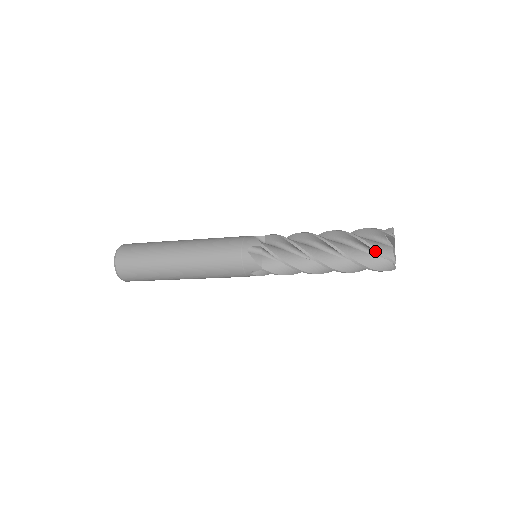
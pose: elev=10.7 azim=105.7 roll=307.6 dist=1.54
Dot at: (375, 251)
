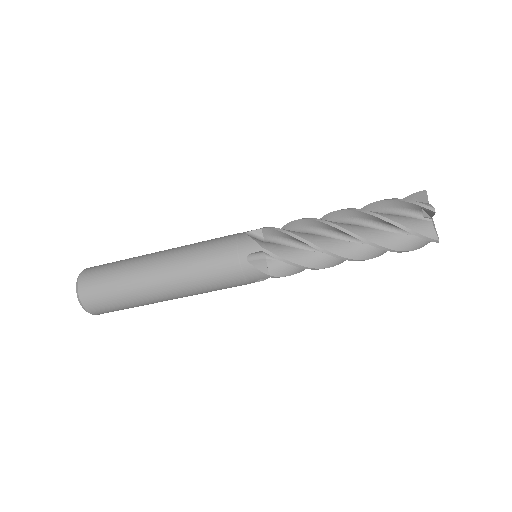
Dot at: occluded
